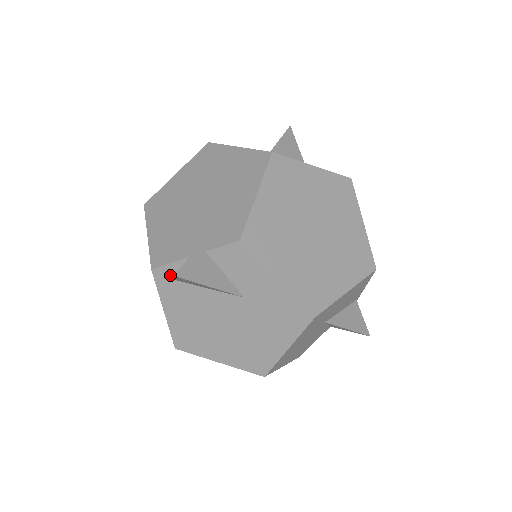
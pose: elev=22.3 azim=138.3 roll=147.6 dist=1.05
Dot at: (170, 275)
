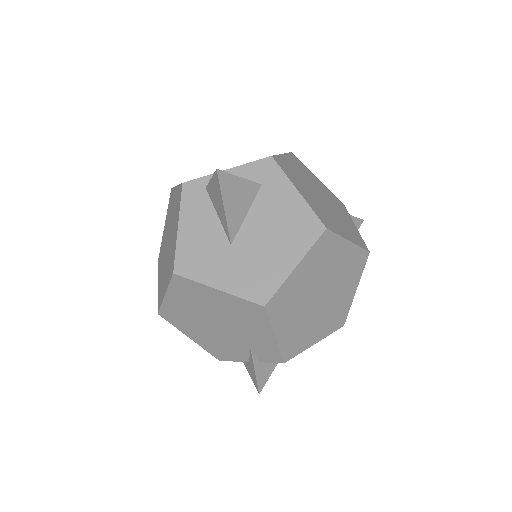
Dot at: occluded
